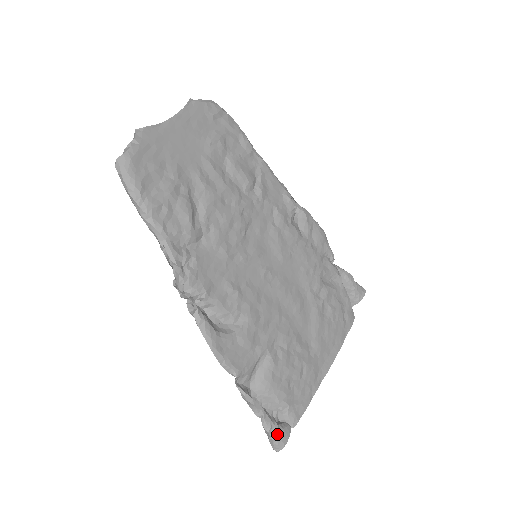
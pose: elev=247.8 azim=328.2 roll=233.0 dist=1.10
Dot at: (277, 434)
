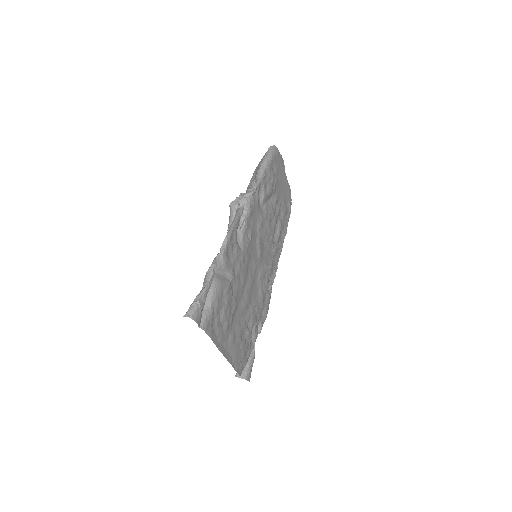
Dot at: (201, 307)
